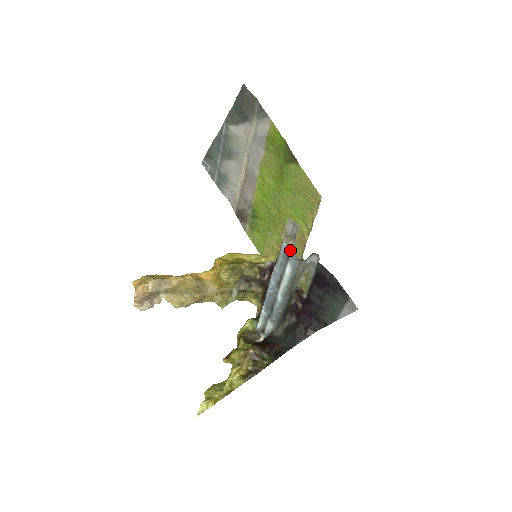
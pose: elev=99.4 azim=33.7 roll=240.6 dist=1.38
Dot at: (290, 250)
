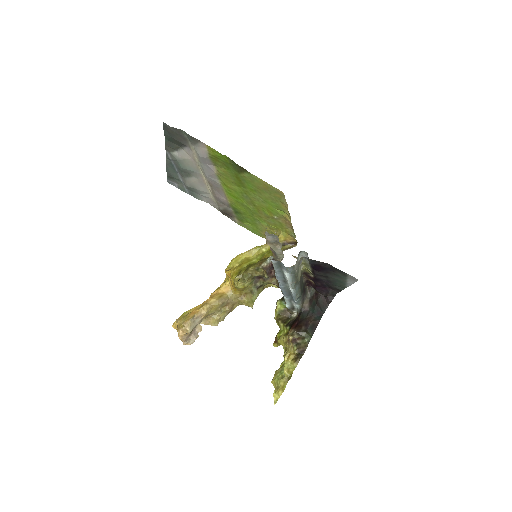
Dot at: (280, 263)
